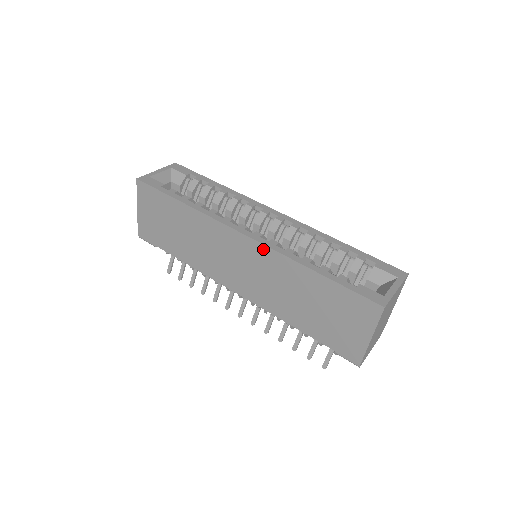
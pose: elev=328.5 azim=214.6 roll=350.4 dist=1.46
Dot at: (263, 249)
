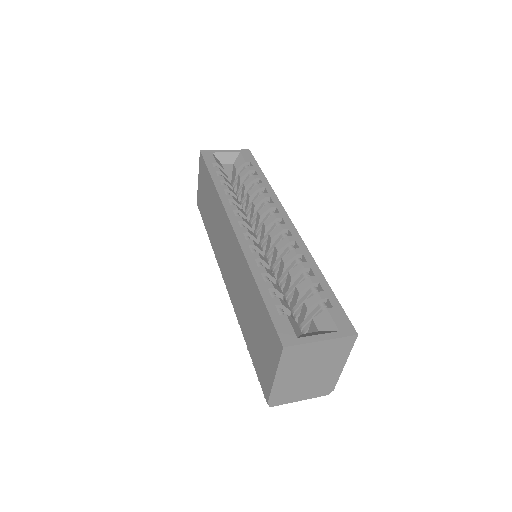
Dot at: (237, 244)
